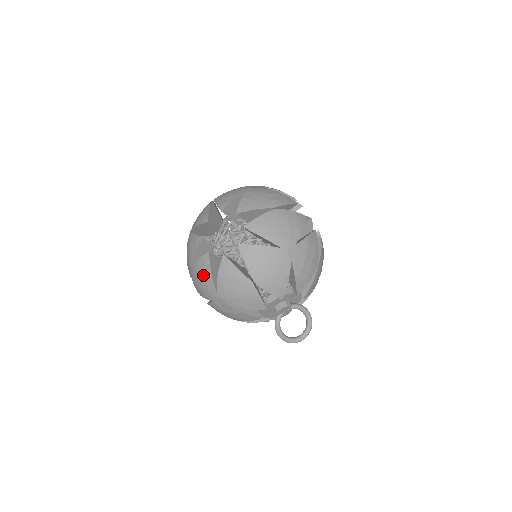
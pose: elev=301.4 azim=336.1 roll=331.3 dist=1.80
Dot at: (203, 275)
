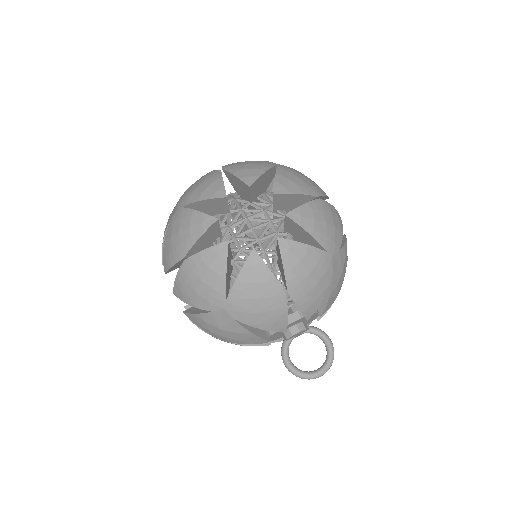
Dot at: (209, 273)
